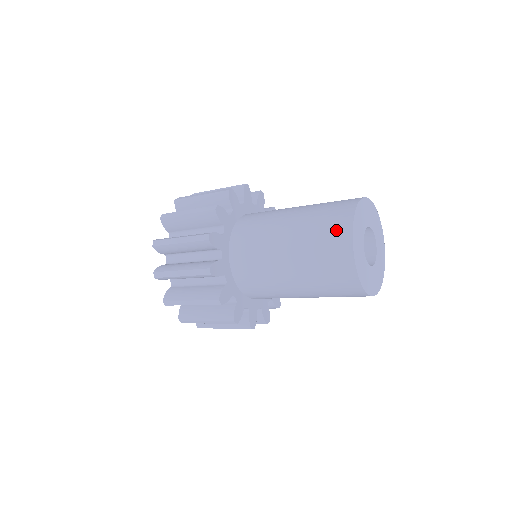
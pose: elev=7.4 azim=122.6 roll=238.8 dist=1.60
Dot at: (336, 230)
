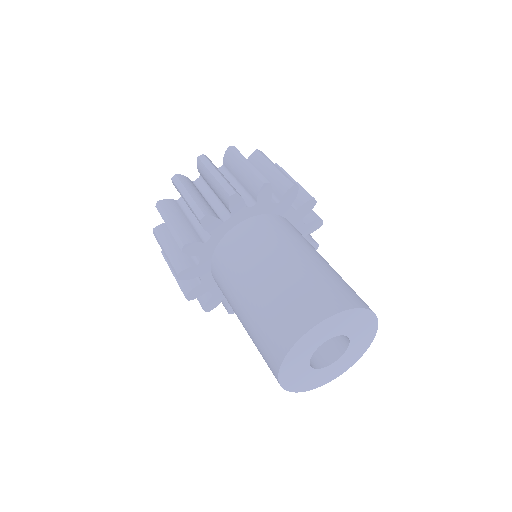
Dot at: (269, 356)
